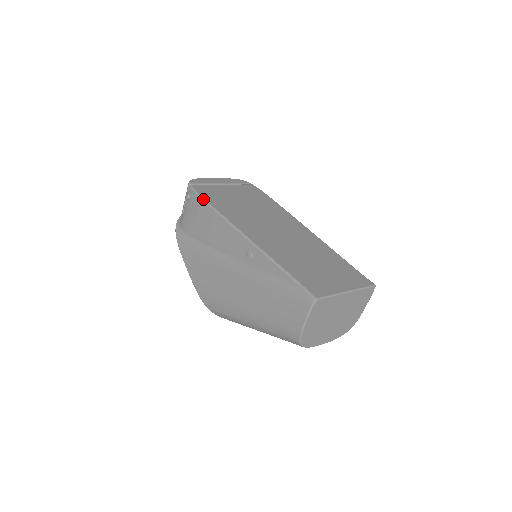
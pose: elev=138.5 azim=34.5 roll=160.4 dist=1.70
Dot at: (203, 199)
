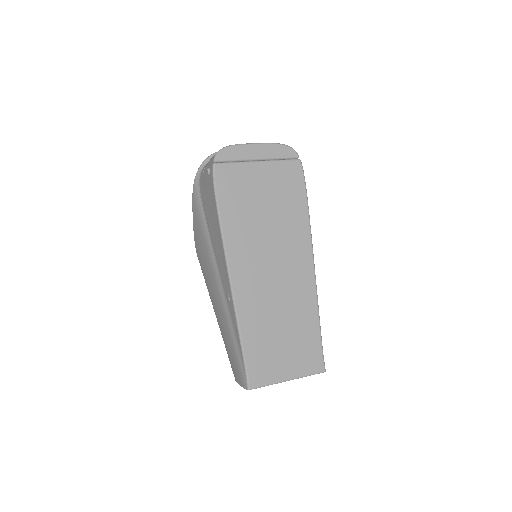
Dot at: (216, 200)
